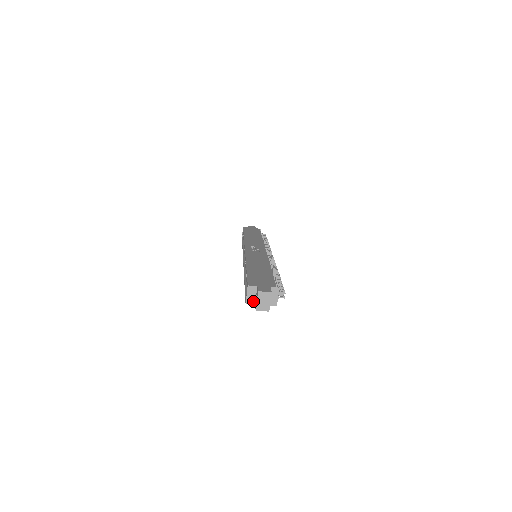
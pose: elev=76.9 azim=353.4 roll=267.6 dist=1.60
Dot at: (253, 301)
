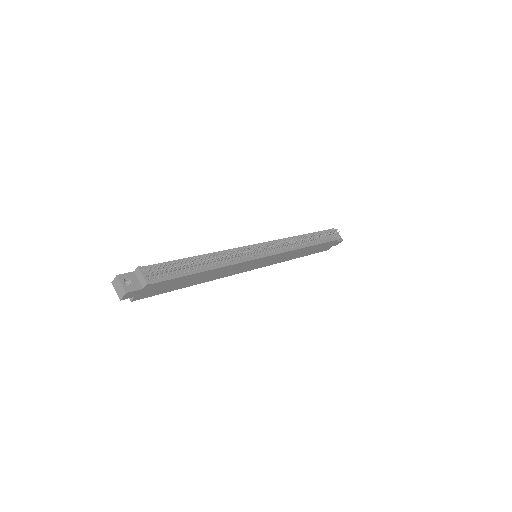
Dot at: occluded
